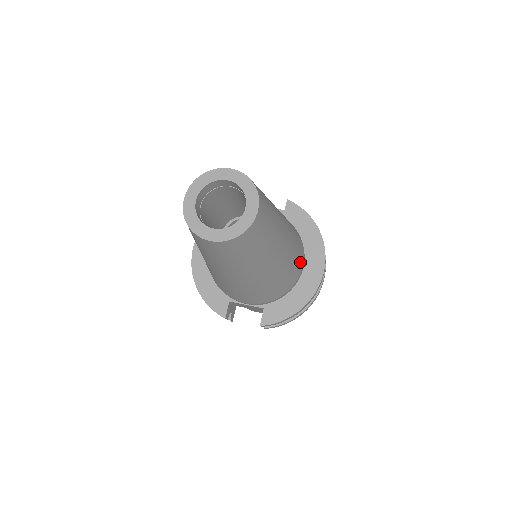
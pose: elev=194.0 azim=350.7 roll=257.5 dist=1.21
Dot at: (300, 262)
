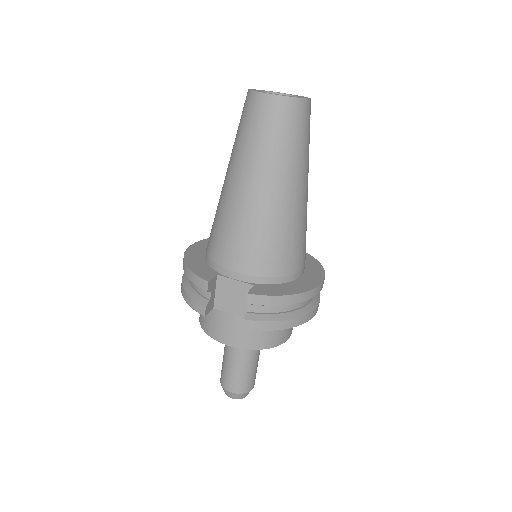
Dot at: (303, 256)
